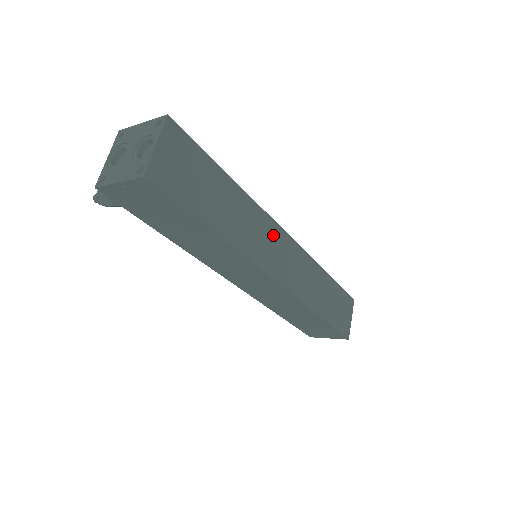
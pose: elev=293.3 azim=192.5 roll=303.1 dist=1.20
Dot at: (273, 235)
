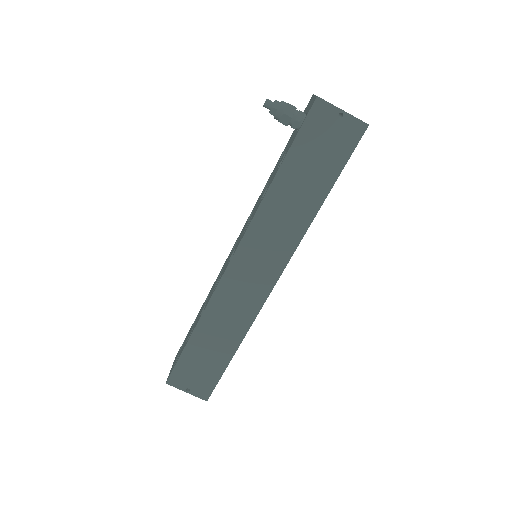
Dot at: occluded
